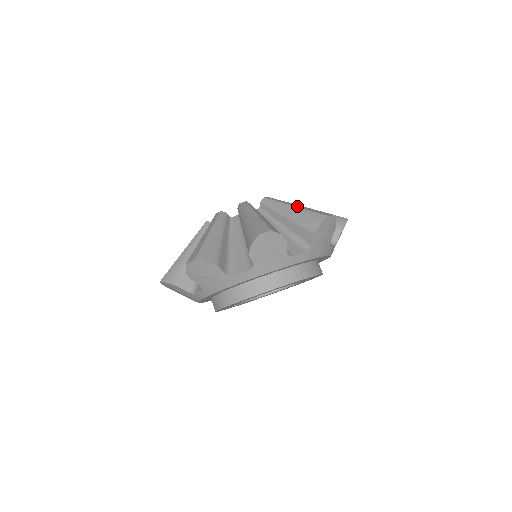
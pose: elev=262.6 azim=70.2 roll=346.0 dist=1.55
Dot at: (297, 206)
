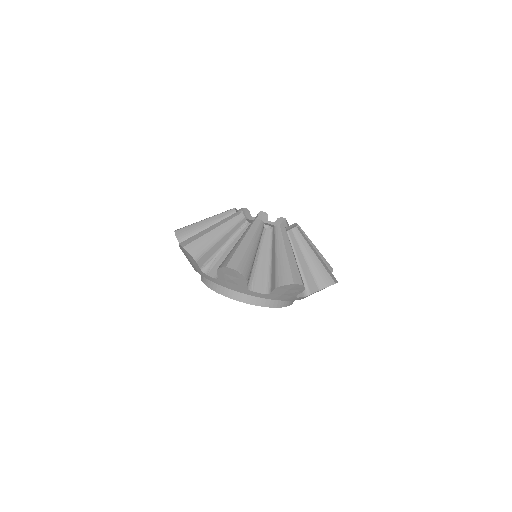
Dot at: (317, 256)
